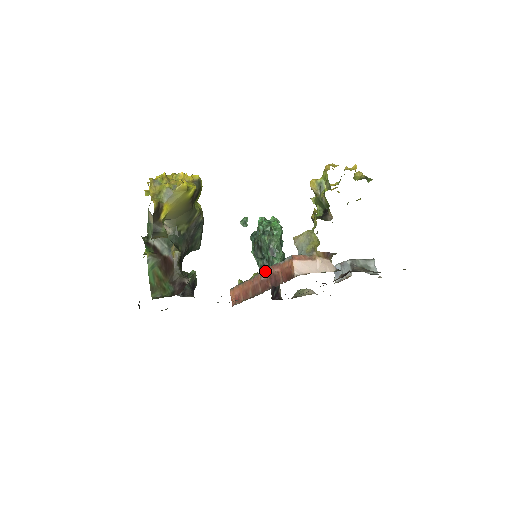
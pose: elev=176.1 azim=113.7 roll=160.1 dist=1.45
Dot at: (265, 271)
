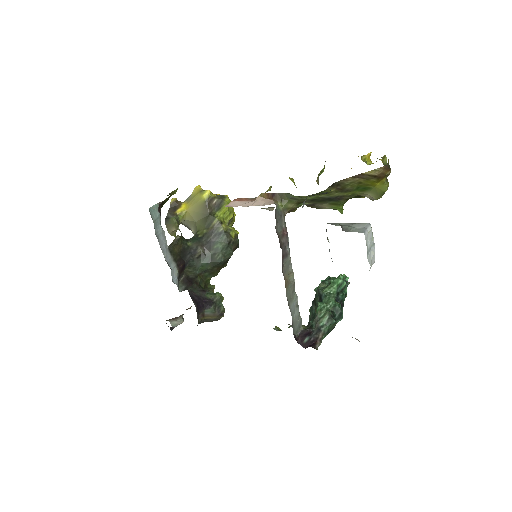
Dot at: occluded
